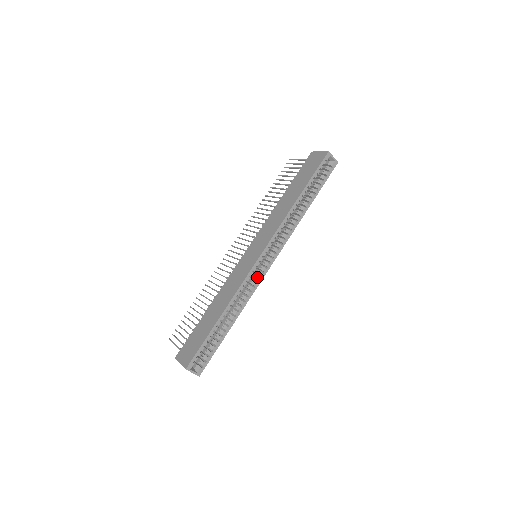
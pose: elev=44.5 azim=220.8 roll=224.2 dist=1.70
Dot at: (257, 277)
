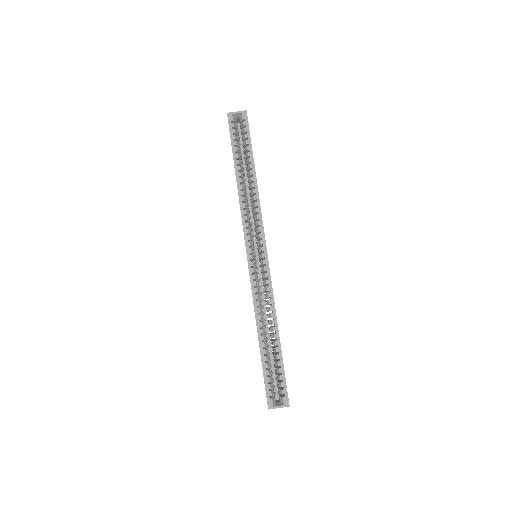
Dot at: (263, 274)
